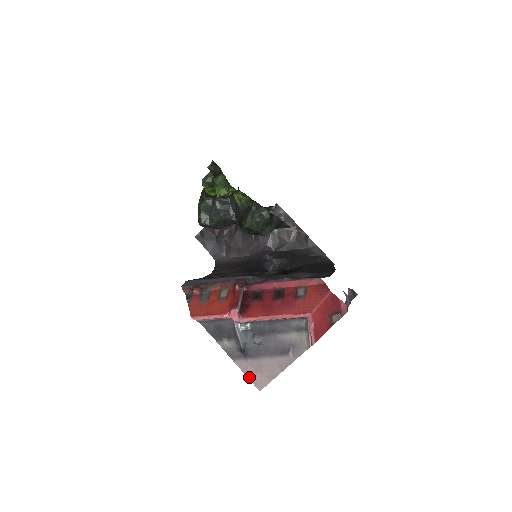
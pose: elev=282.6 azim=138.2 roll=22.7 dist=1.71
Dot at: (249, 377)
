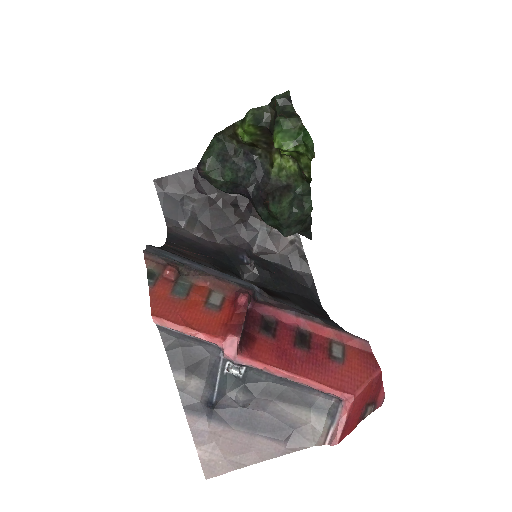
Dot at: (199, 450)
